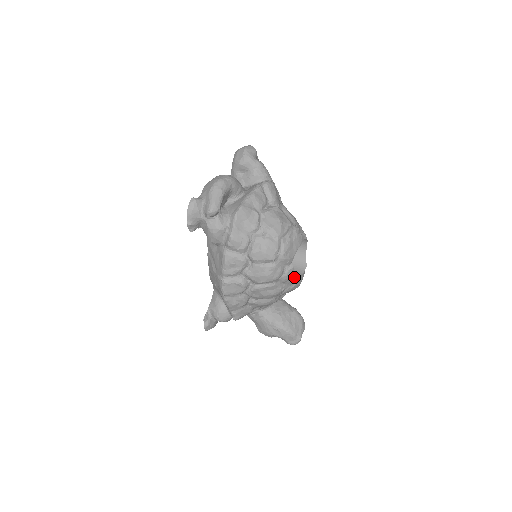
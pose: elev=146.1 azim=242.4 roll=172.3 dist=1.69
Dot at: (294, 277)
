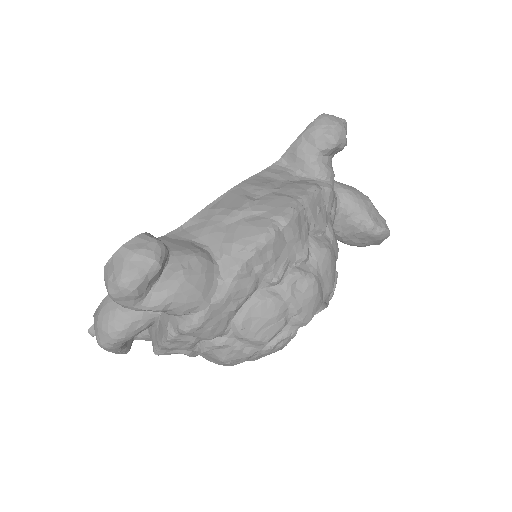
Dot at: occluded
